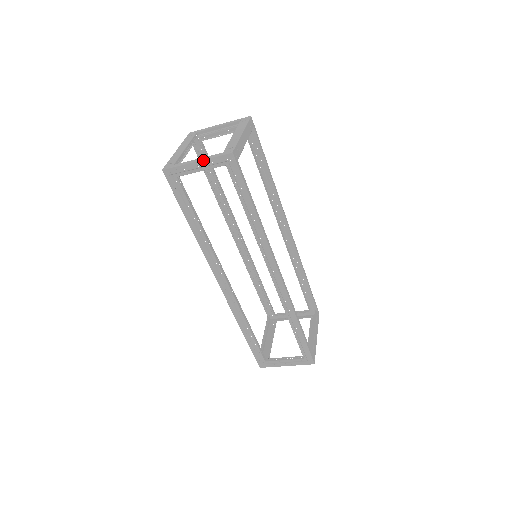
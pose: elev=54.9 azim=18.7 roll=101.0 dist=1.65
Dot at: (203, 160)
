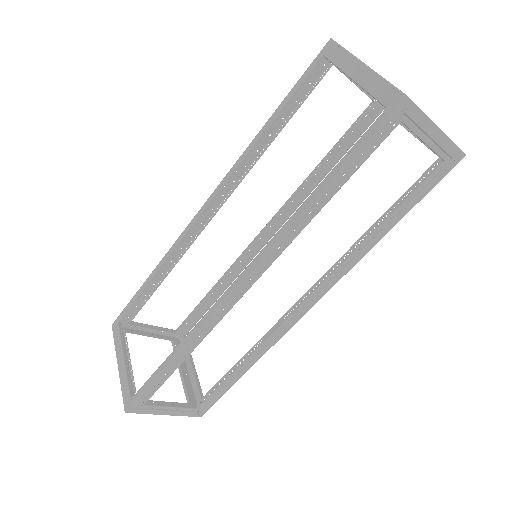
Dot at: (444, 134)
